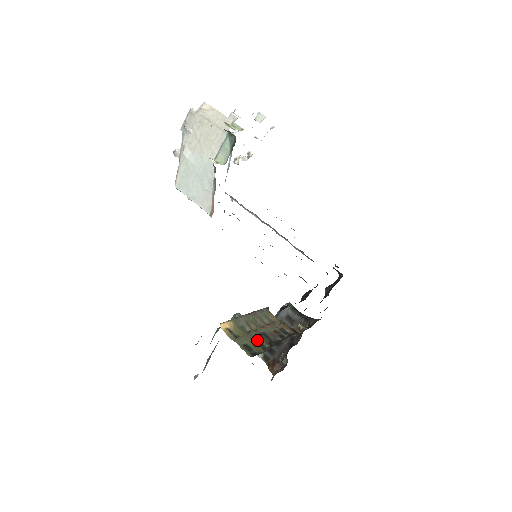
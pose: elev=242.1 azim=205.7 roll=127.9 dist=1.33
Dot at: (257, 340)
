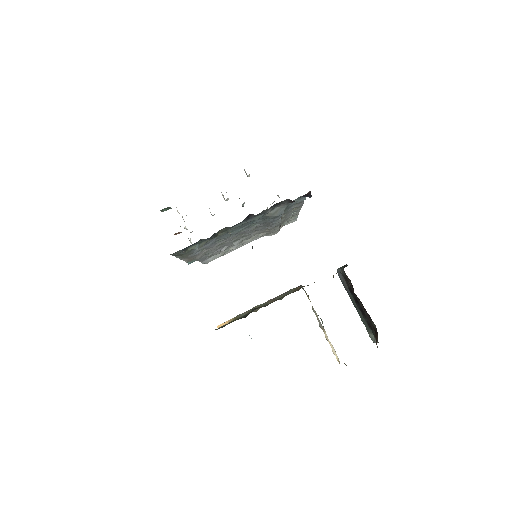
Dot at: (244, 316)
